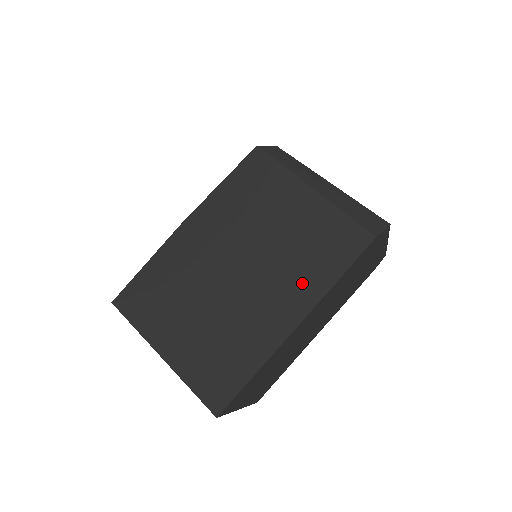
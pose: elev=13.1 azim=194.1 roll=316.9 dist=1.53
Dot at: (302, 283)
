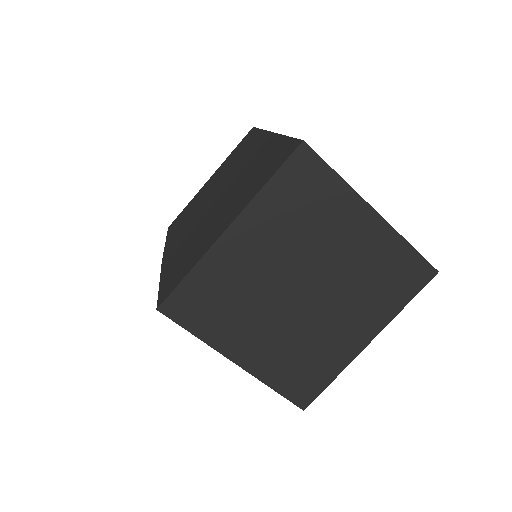
Dot at: (249, 148)
